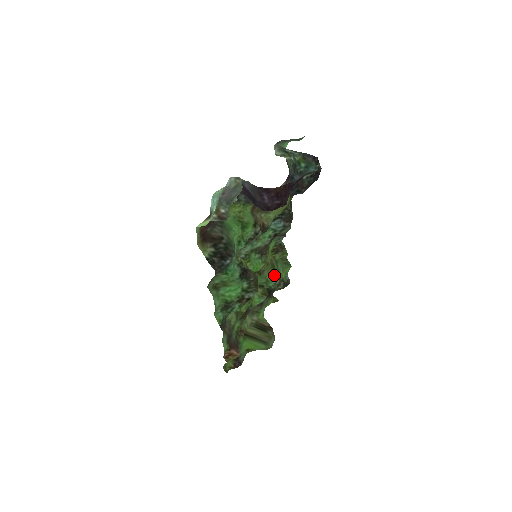
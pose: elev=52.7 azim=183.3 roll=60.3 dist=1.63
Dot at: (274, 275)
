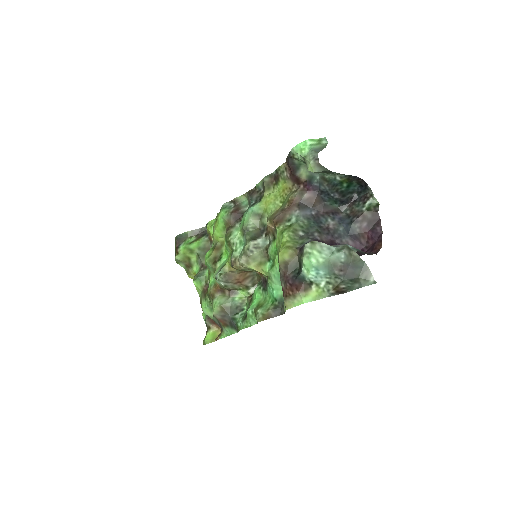
Dot at: occluded
